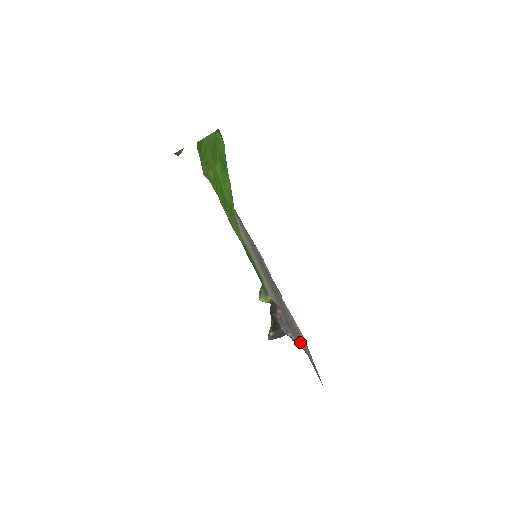
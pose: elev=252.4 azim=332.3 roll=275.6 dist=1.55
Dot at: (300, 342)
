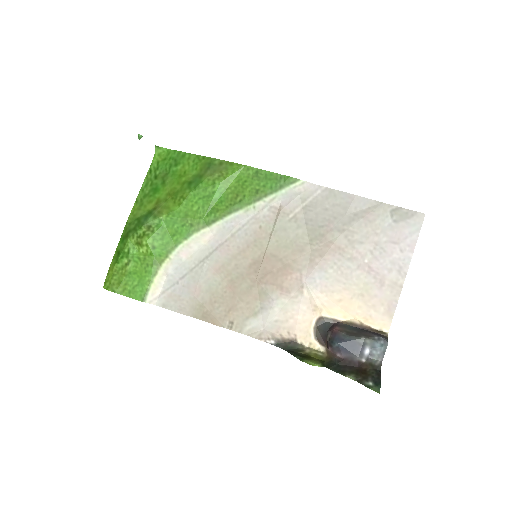
Dot at: (366, 210)
